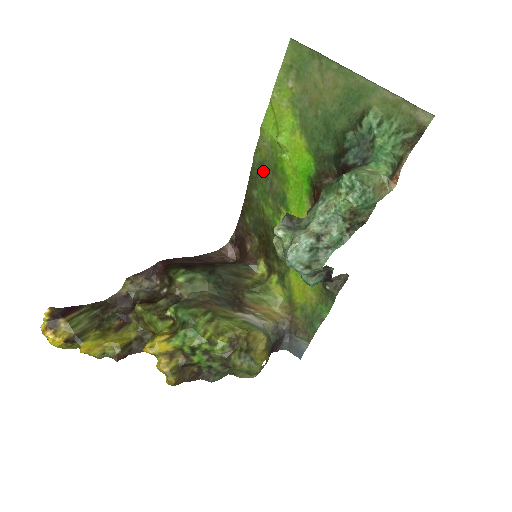
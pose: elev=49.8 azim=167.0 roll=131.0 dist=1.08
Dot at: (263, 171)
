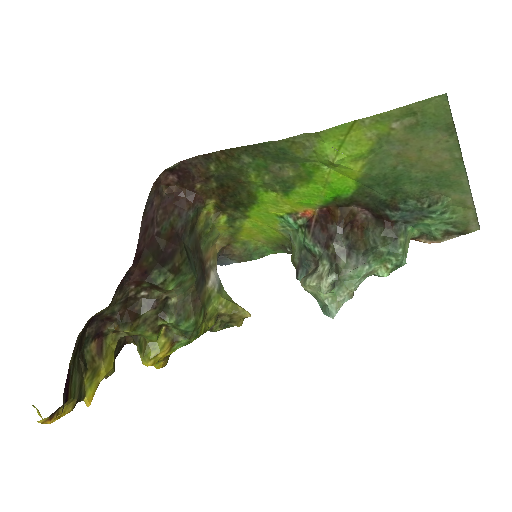
Dot at: (279, 156)
